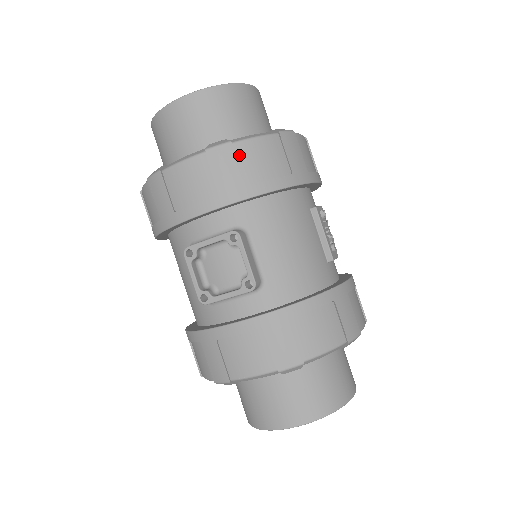
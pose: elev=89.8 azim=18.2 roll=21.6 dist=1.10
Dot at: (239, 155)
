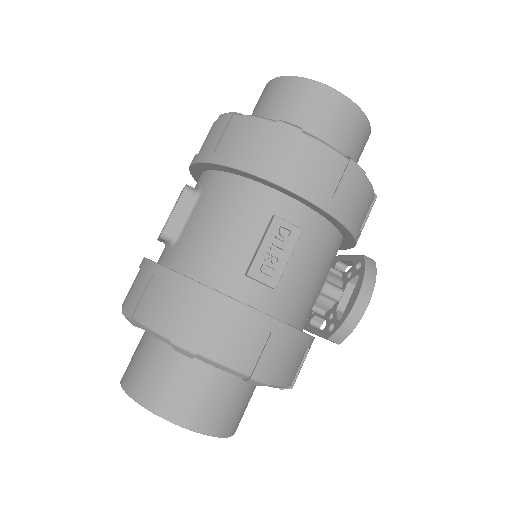
Dot at: (230, 126)
